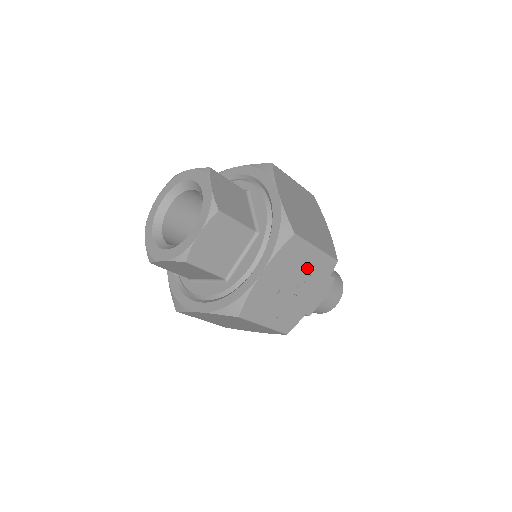
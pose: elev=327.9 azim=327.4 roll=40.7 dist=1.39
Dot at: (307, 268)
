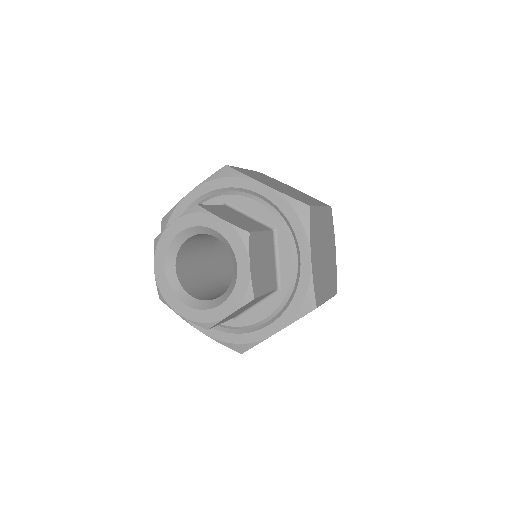
Dot at: occluded
